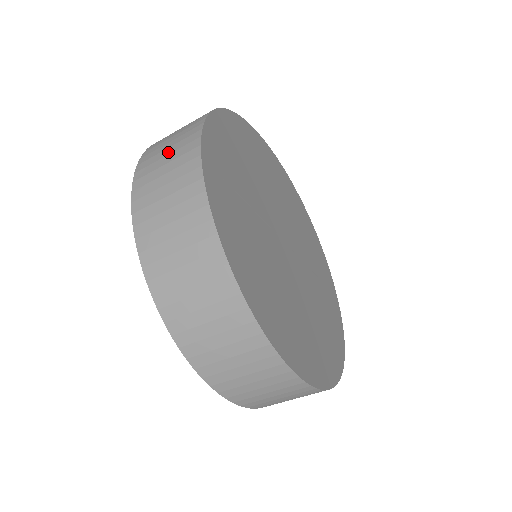
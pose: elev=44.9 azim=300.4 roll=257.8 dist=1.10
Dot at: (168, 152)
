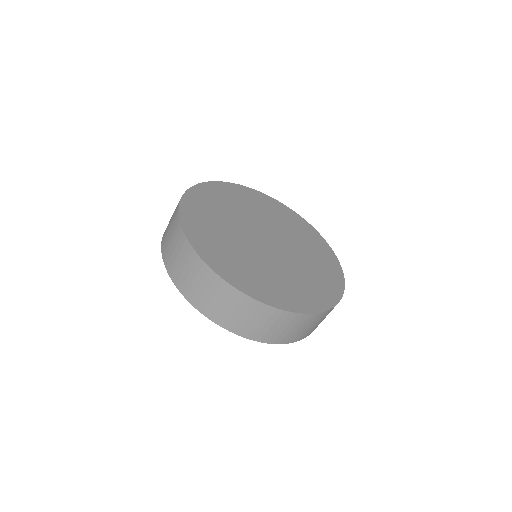
Dot at: occluded
